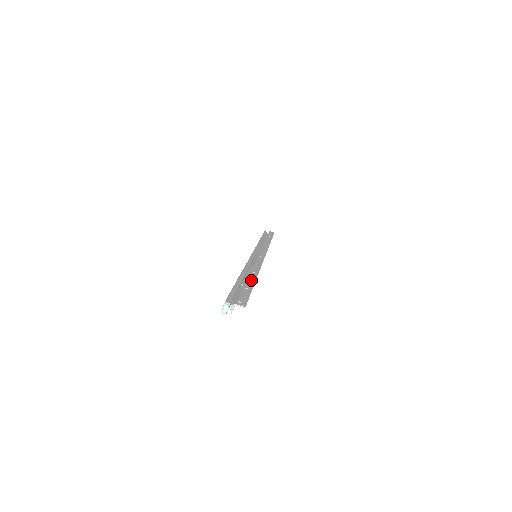
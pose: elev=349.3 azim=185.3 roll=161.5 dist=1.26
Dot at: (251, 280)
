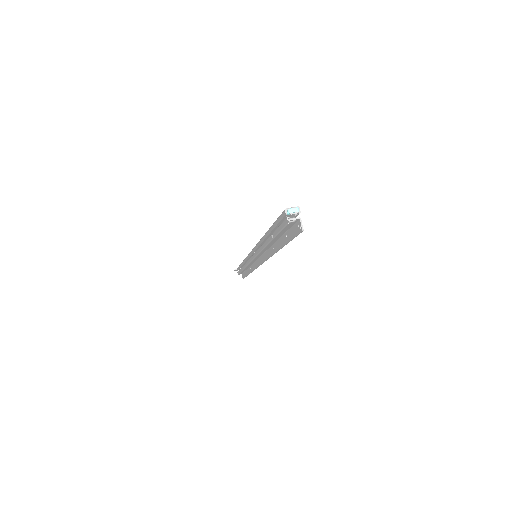
Dot at: (281, 243)
